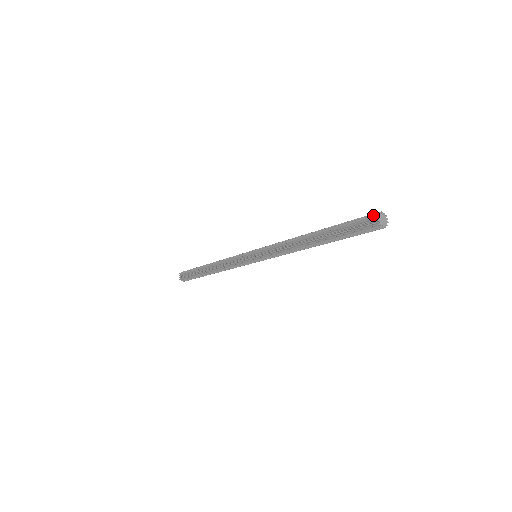
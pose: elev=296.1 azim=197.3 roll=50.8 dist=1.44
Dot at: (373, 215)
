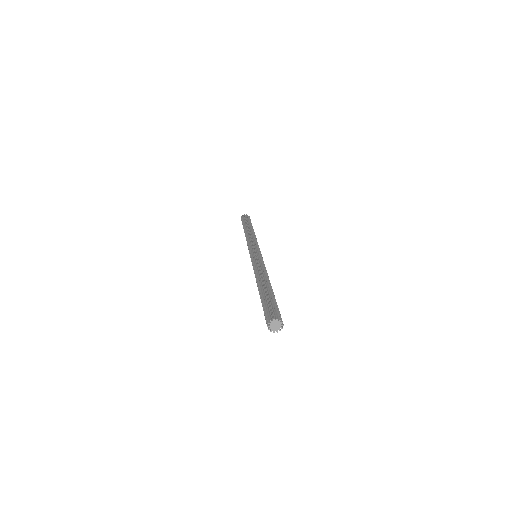
Dot at: occluded
